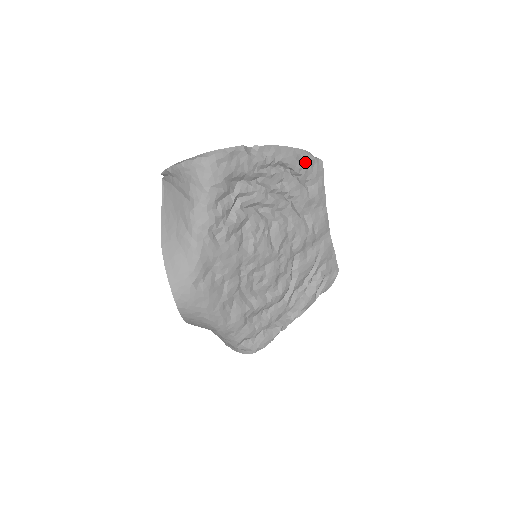
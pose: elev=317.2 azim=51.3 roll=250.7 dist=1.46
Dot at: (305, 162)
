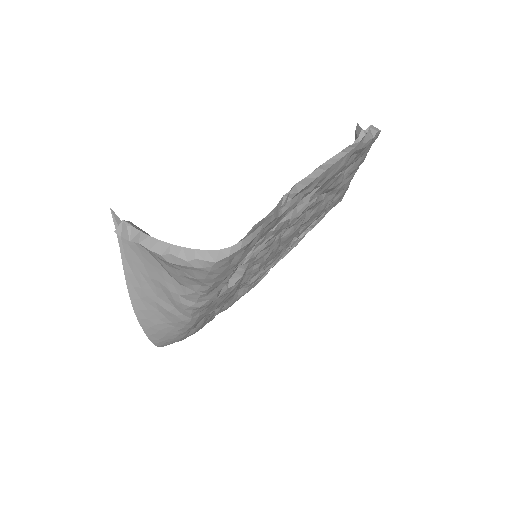
Dot at: (356, 153)
